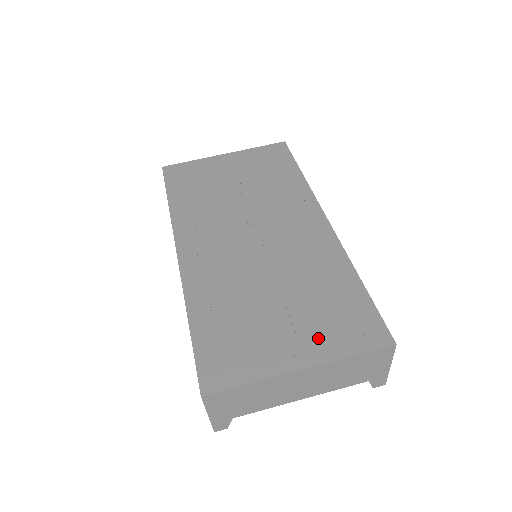
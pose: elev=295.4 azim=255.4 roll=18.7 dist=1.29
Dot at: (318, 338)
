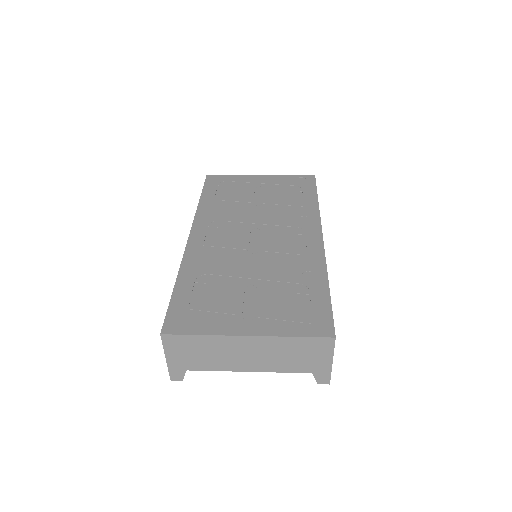
Dot at: (272, 317)
